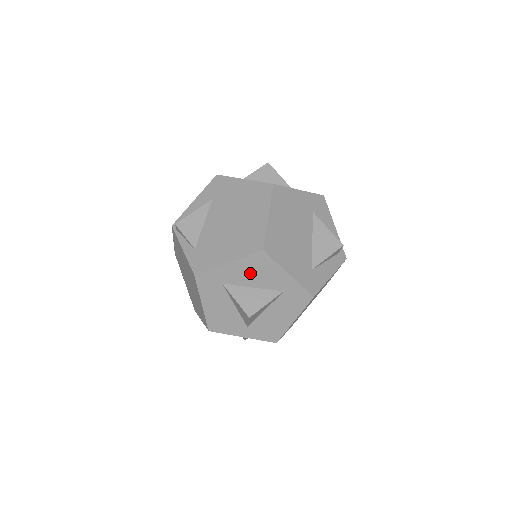
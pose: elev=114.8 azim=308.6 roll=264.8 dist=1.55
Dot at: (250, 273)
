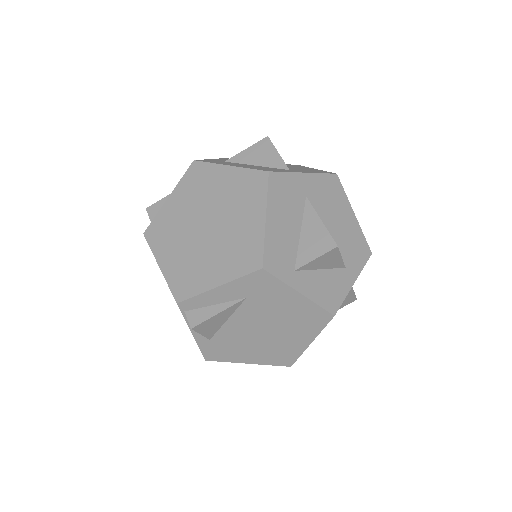
Dot at: occluded
